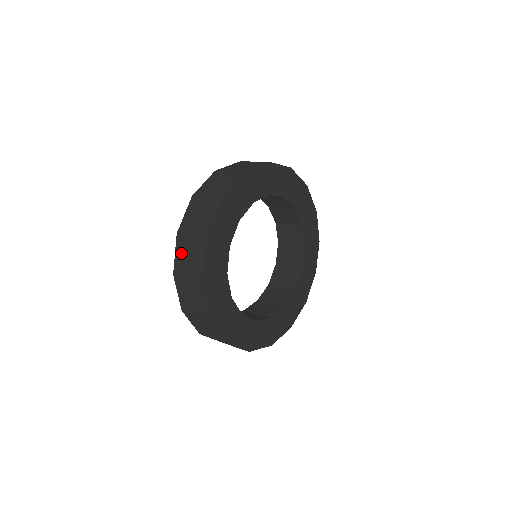
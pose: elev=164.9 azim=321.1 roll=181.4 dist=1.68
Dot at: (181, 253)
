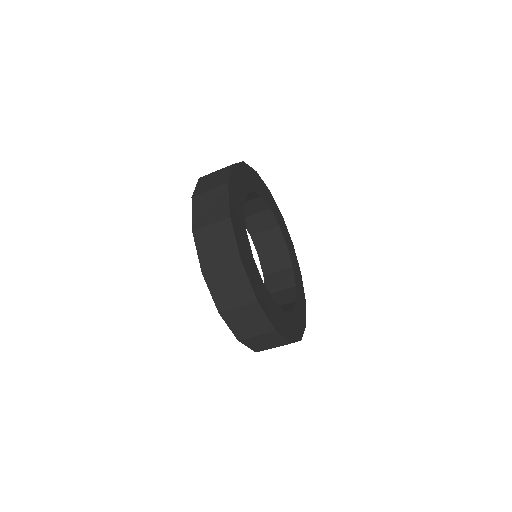
Dot at: (254, 344)
